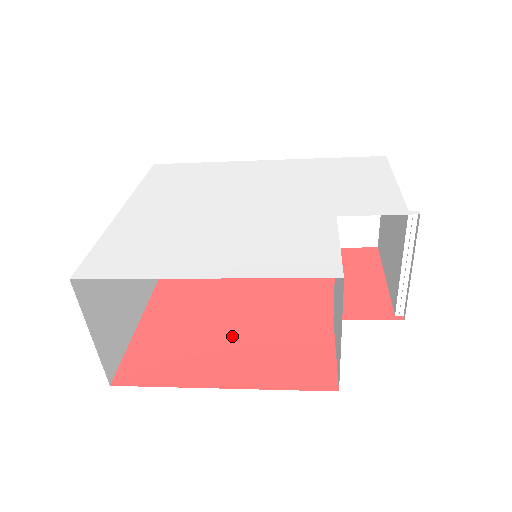
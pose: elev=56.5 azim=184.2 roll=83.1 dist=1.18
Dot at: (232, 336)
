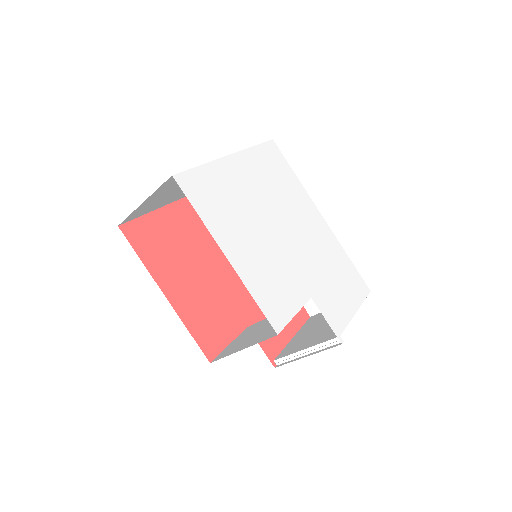
Dot at: (197, 274)
